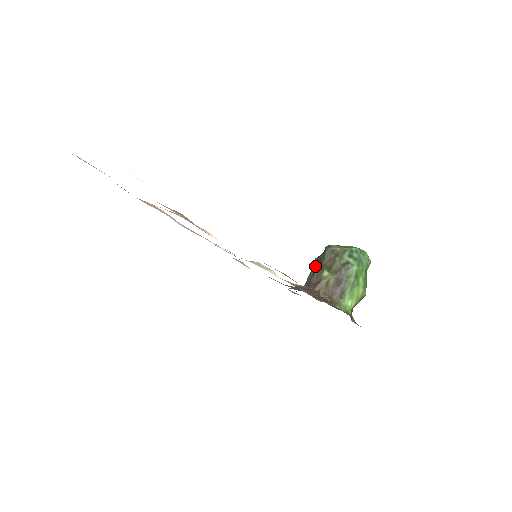
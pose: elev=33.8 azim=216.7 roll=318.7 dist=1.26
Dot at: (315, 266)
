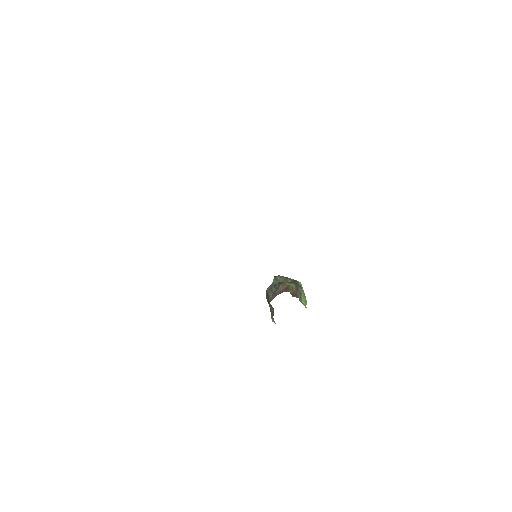
Dot at: (271, 290)
